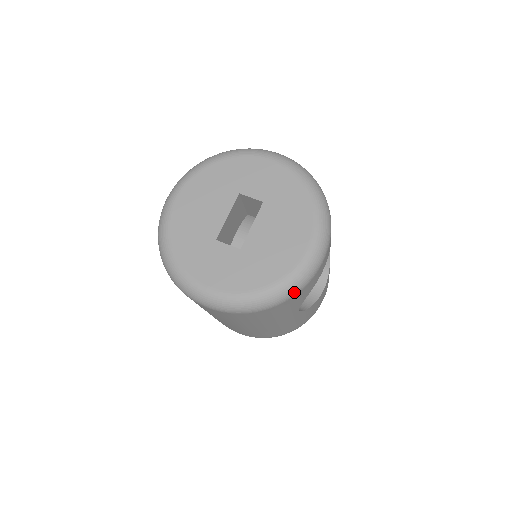
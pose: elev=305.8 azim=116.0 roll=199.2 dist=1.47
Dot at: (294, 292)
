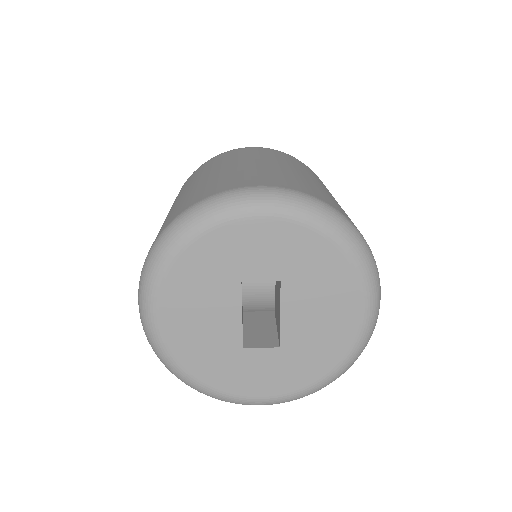
Dot at: (359, 355)
